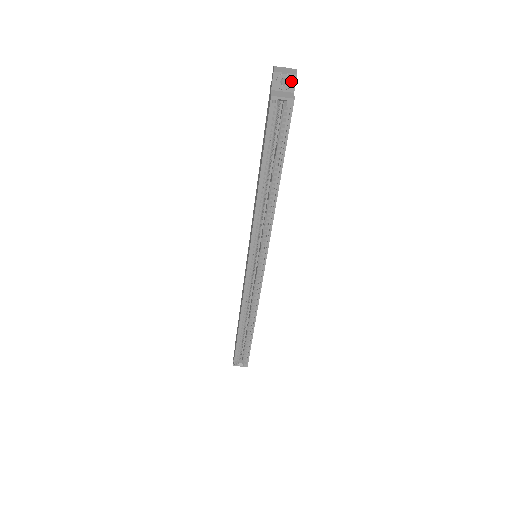
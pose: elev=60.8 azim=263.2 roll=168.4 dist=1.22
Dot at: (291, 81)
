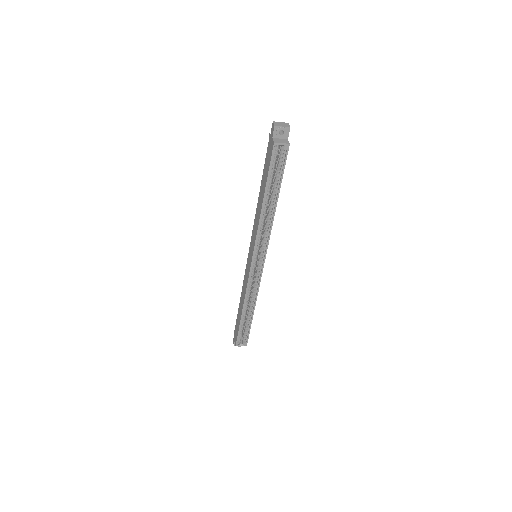
Dot at: (286, 132)
